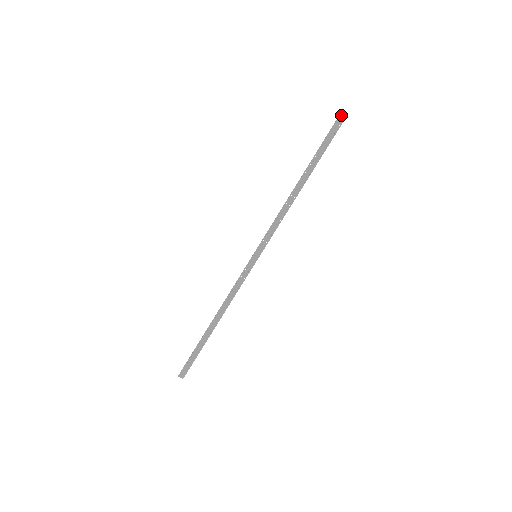
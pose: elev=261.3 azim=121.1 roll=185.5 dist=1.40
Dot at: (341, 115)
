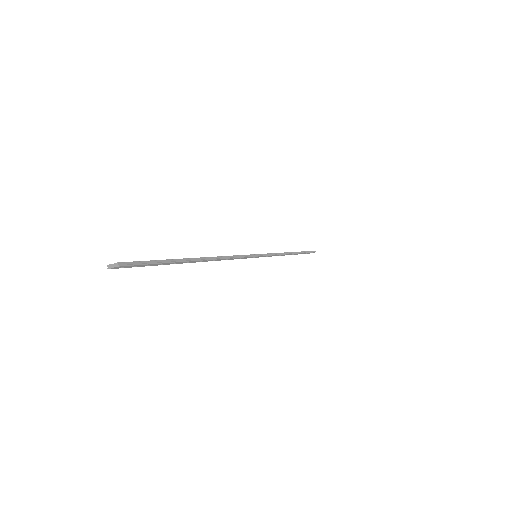
Dot at: (114, 268)
